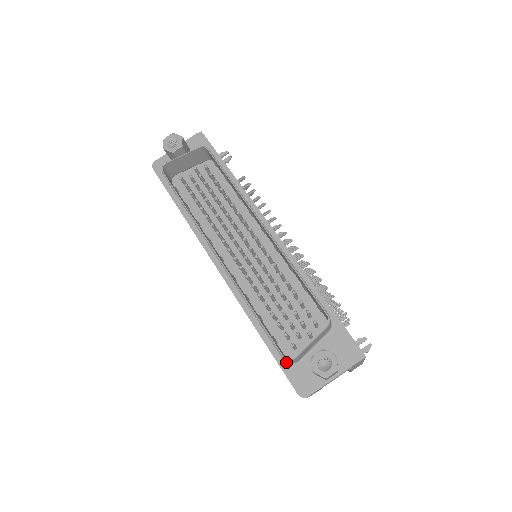
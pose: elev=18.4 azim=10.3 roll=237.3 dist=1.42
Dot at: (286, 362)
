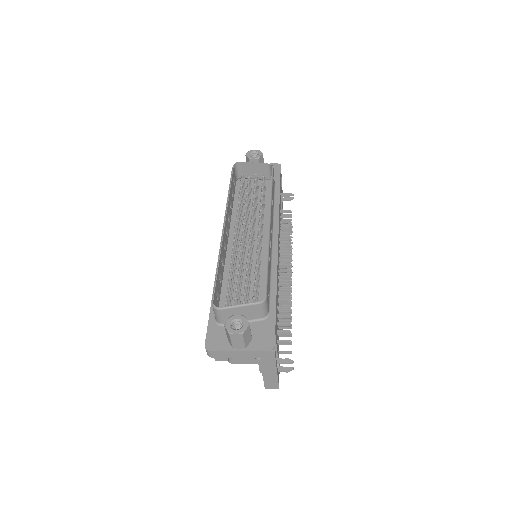
Dot at: (215, 320)
